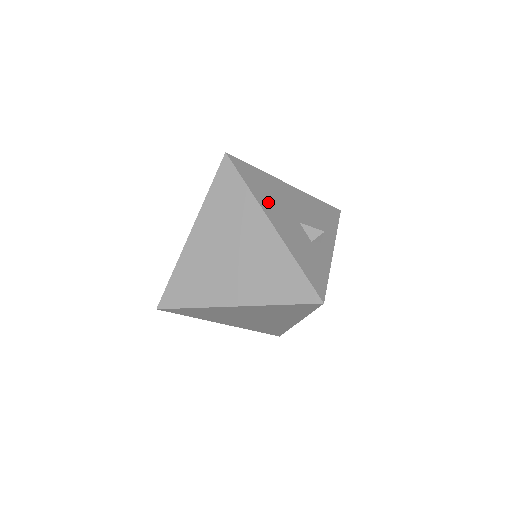
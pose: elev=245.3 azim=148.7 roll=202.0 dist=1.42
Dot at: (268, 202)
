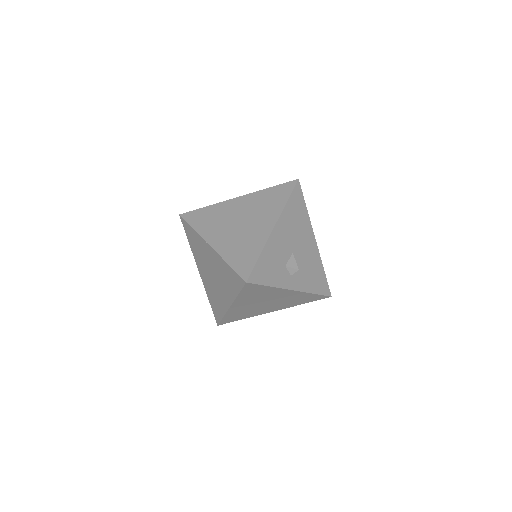
Dot at: (288, 220)
